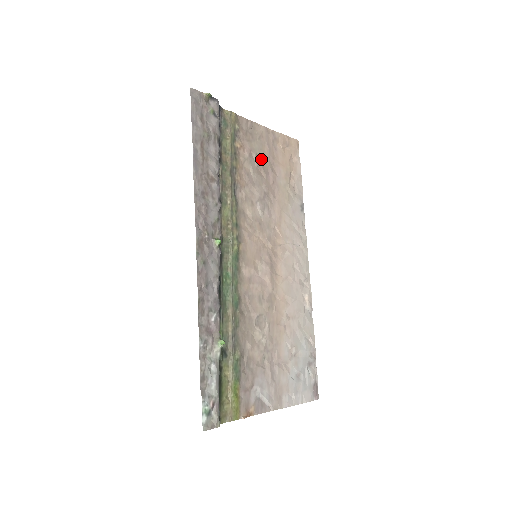
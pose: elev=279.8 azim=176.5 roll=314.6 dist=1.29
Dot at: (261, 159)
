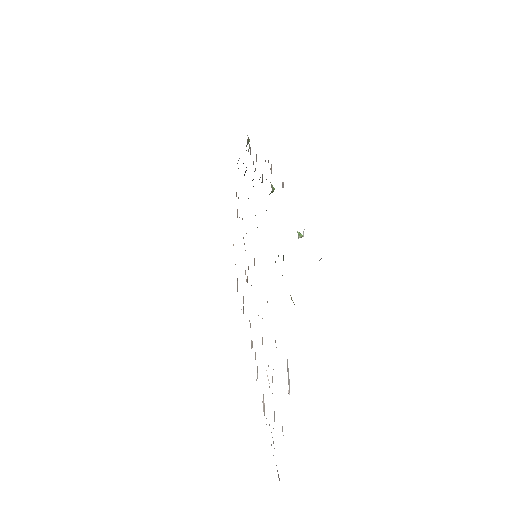
Dot at: occluded
